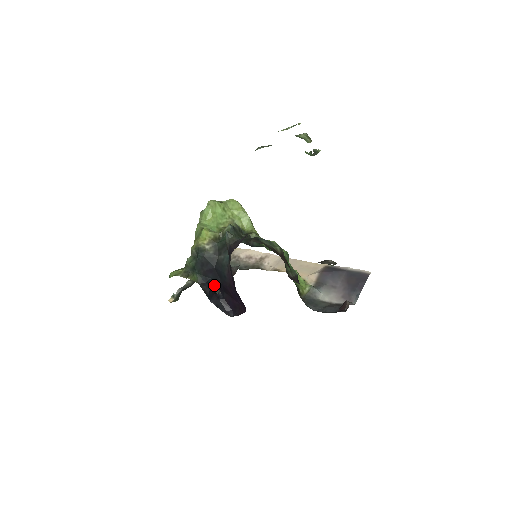
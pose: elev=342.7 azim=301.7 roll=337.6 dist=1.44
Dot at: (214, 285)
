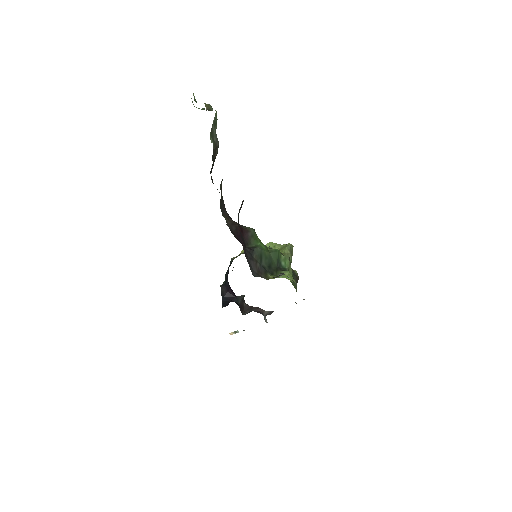
Dot at: (229, 288)
